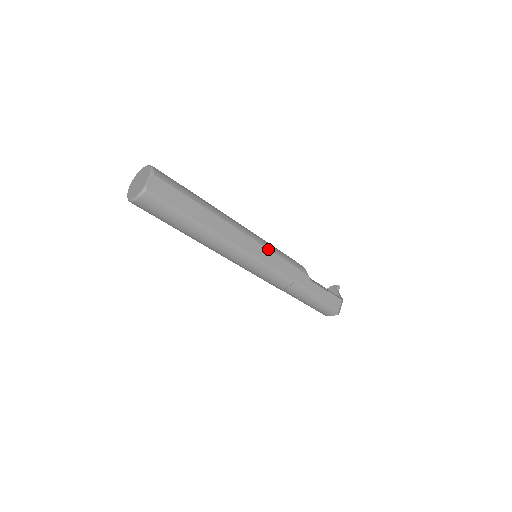
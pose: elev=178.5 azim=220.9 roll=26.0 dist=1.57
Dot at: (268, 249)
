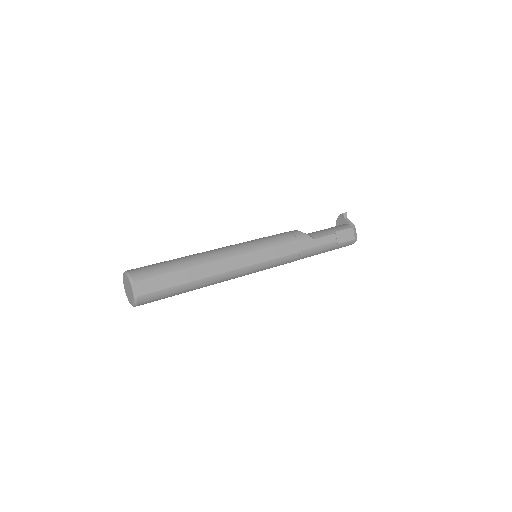
Dot at: (261, 249)
